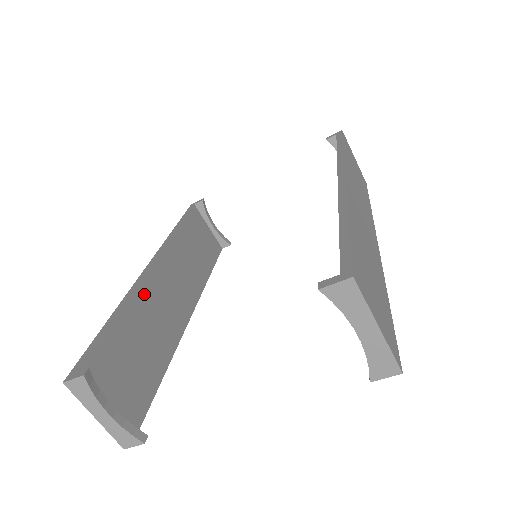
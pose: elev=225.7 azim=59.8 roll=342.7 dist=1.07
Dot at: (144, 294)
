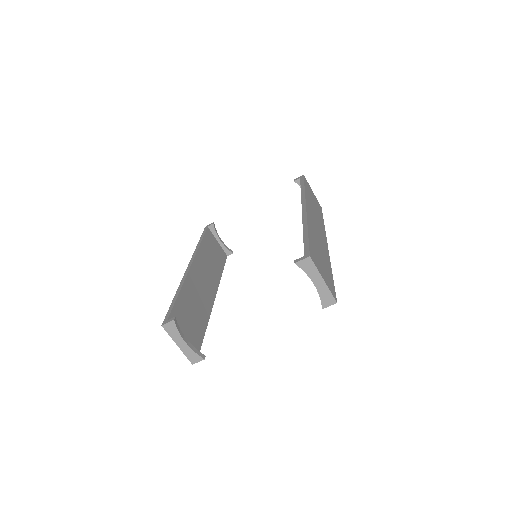
Dot at: (190, 282)
